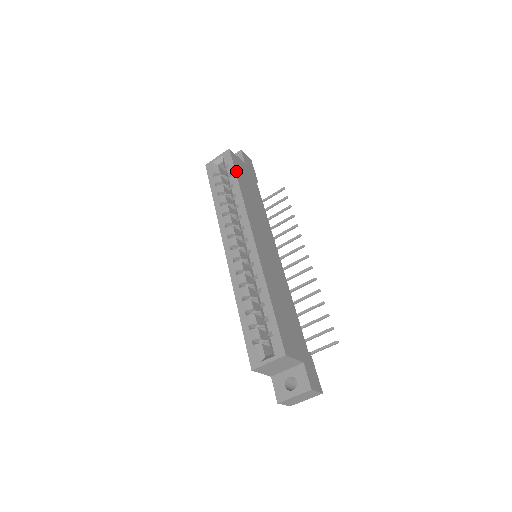
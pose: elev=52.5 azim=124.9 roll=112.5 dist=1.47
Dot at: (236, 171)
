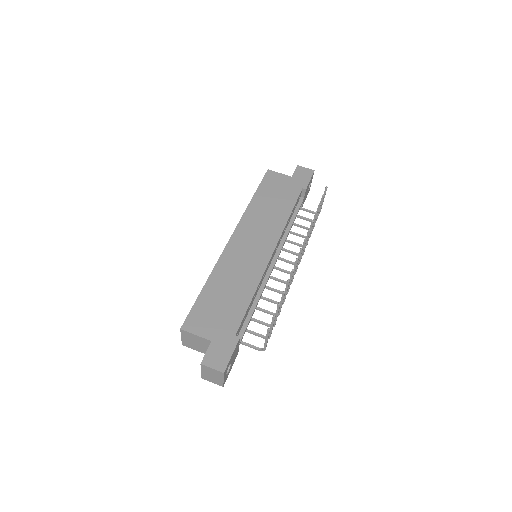
Dot at: (260, 187)
